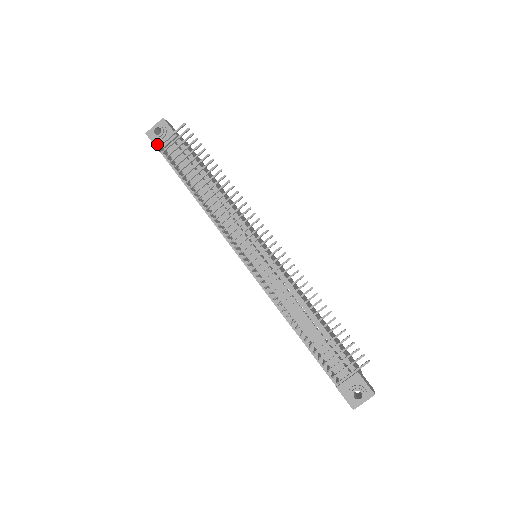
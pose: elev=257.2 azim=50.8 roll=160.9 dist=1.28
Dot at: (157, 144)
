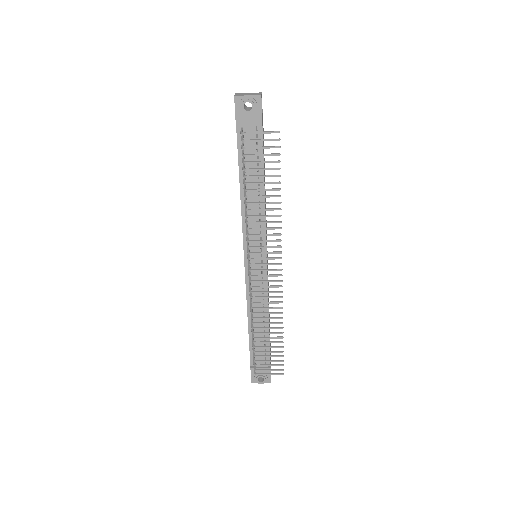
Dot at: (239, 116)
